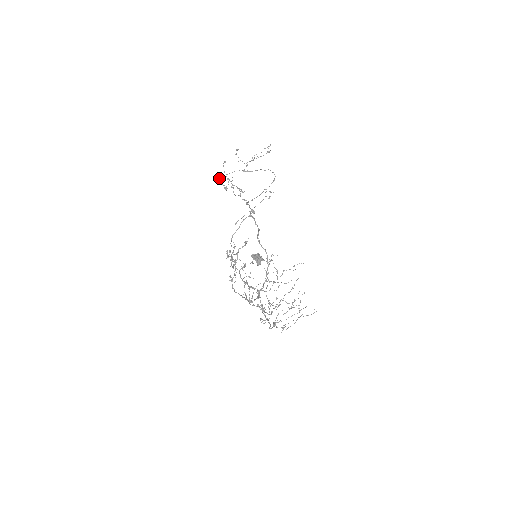
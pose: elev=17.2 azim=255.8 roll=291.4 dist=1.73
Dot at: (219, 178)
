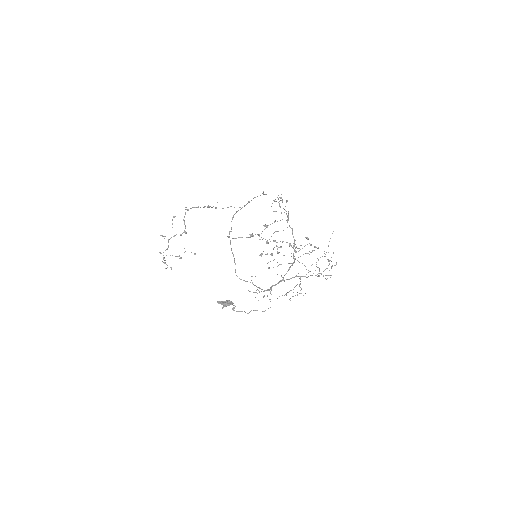
Dot at: (184, 217)
